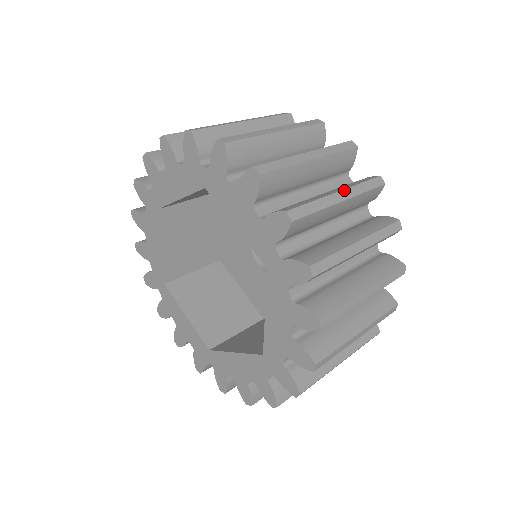
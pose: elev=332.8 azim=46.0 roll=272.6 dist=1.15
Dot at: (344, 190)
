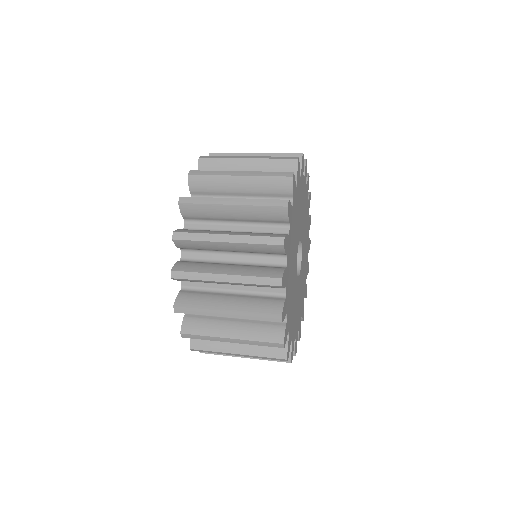
Dot at: (246, 171)
